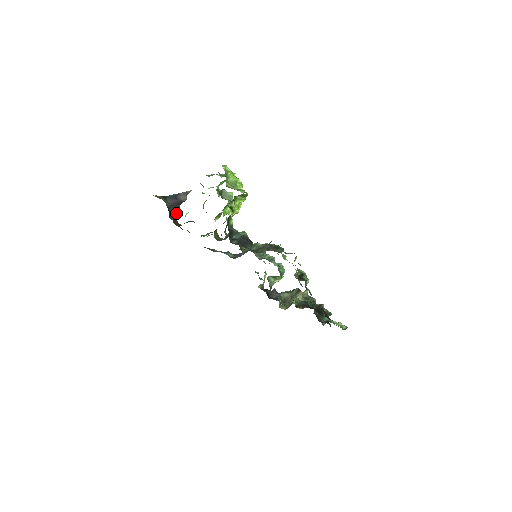
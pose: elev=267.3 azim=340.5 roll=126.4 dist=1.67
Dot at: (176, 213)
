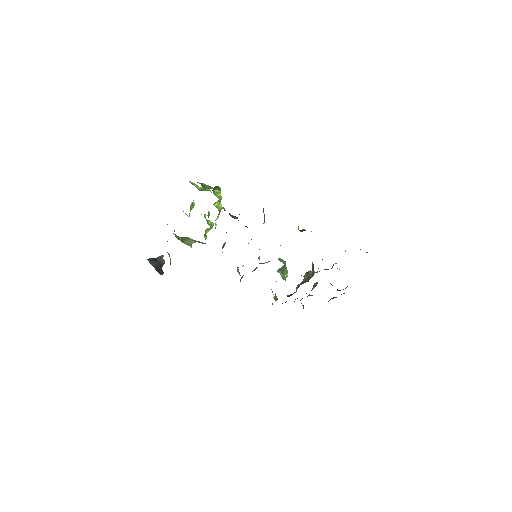
Dot at: (168, 254)
